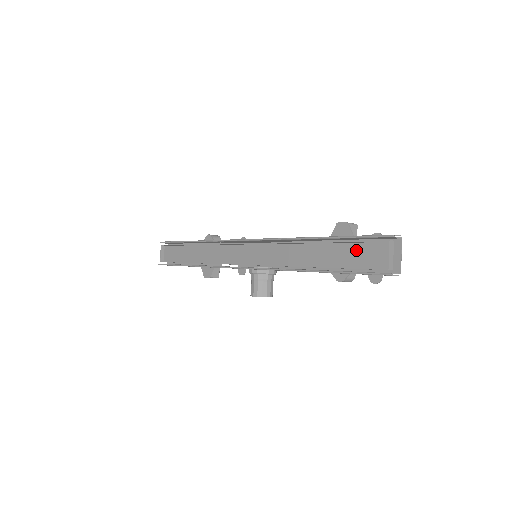
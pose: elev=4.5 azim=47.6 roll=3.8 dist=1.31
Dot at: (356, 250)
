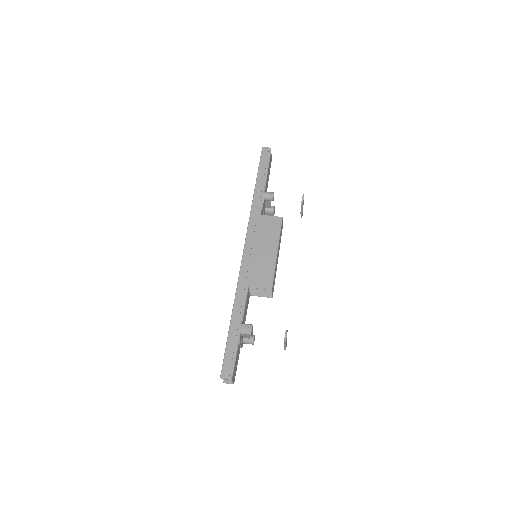
Dot at: occluded
